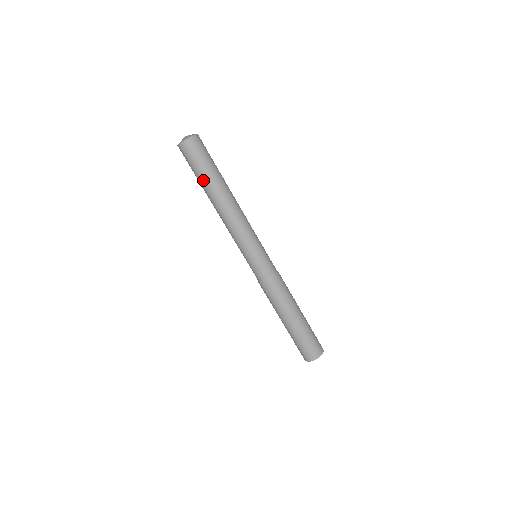
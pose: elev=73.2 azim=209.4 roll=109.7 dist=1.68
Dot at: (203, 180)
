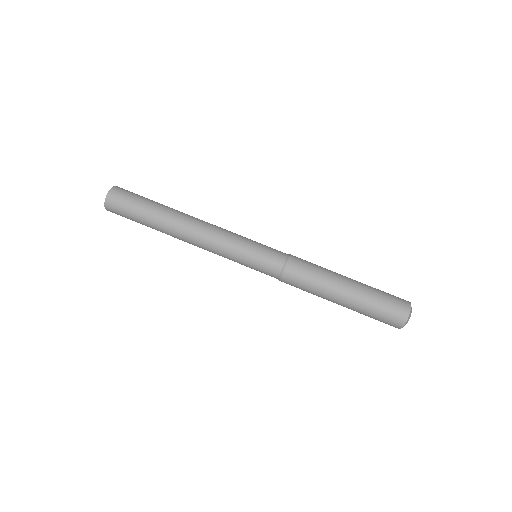
Dot at: (151, 210)
